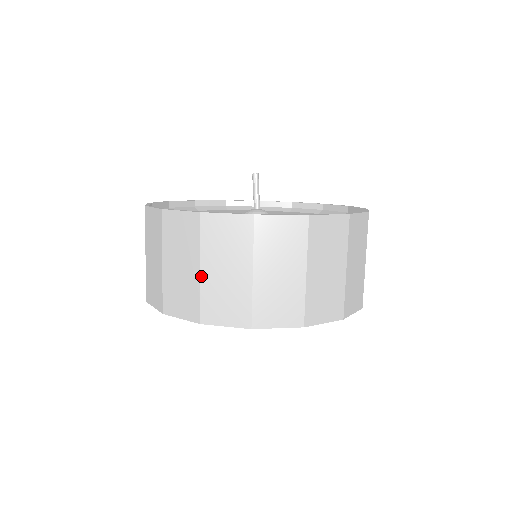
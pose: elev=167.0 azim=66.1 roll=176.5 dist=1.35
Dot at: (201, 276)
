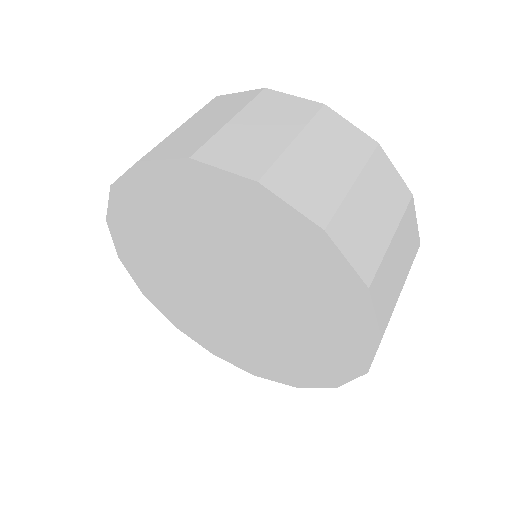
Dot at: occluded
